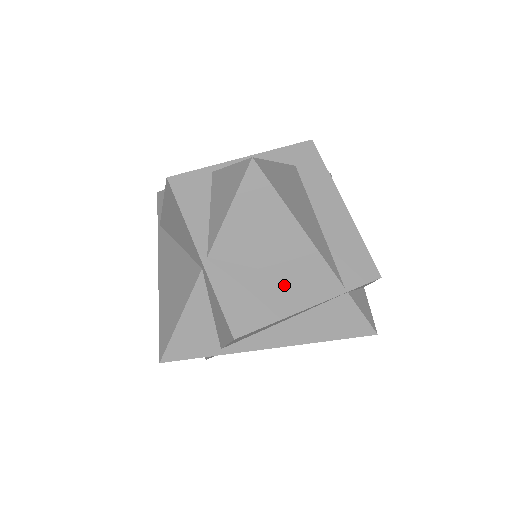
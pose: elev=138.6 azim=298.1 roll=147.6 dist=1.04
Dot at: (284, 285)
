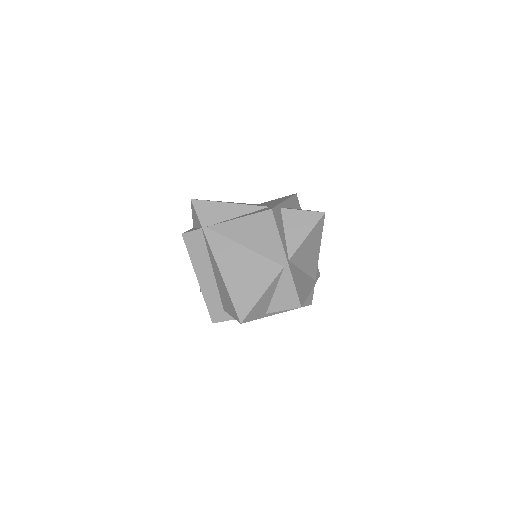
Dot at: (305, 278)
